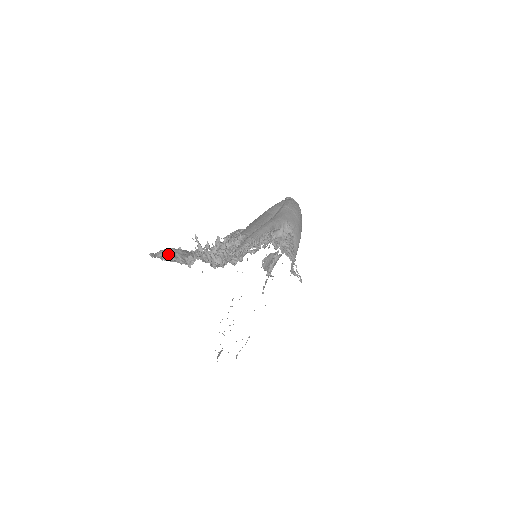
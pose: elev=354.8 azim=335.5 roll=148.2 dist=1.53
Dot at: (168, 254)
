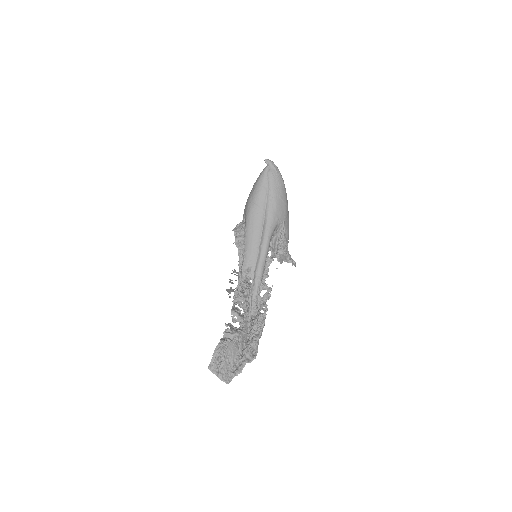
Dot at: (224, 369)
